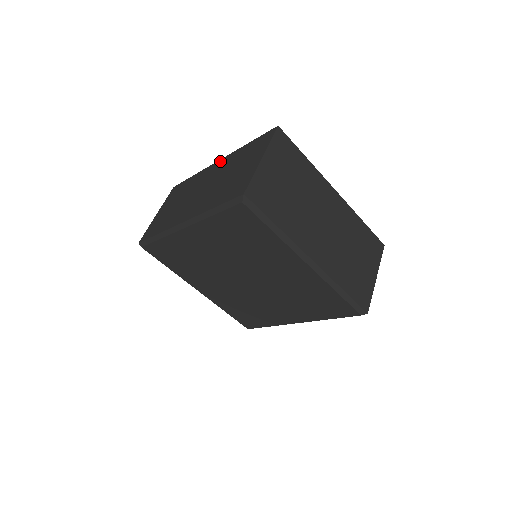
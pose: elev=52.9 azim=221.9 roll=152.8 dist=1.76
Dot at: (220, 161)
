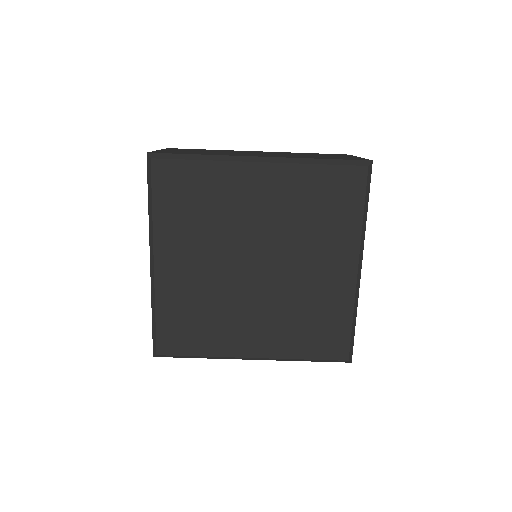
Dot at: occluded
